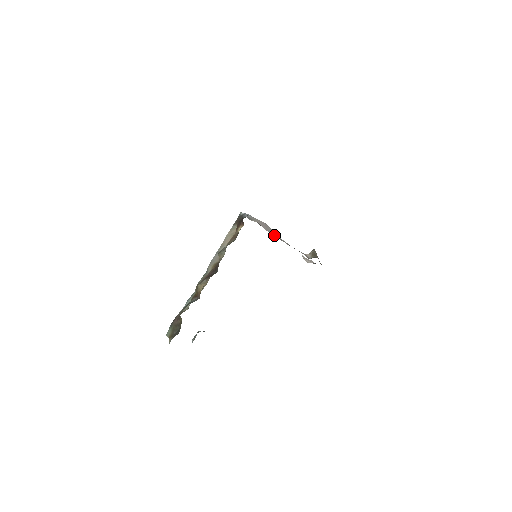
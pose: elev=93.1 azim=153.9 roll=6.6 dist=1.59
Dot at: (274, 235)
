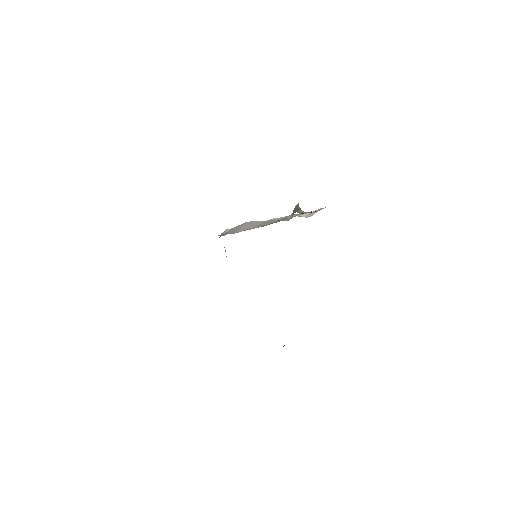
Dot at: (245, 230)
